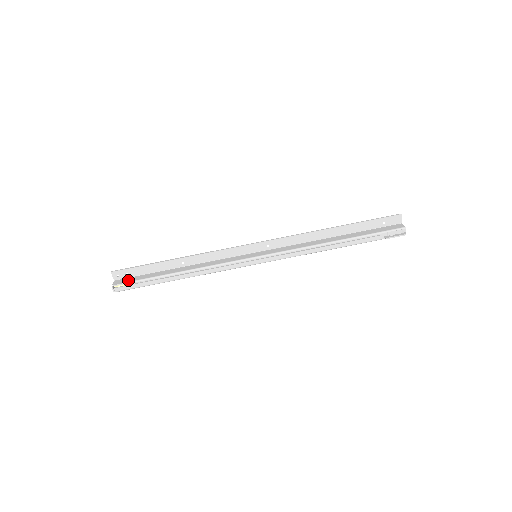
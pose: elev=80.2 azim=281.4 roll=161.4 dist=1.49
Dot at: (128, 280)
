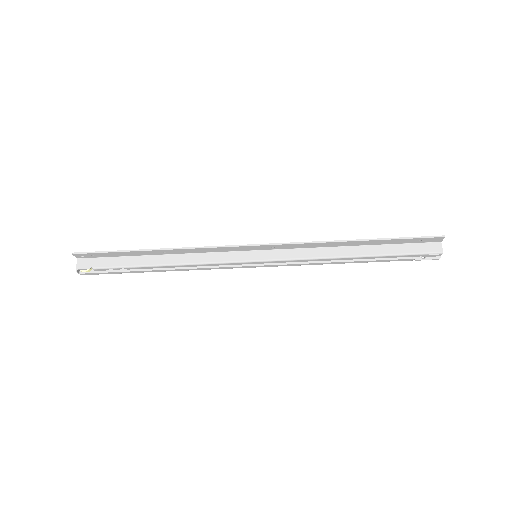
Dot at: (95, 264)
